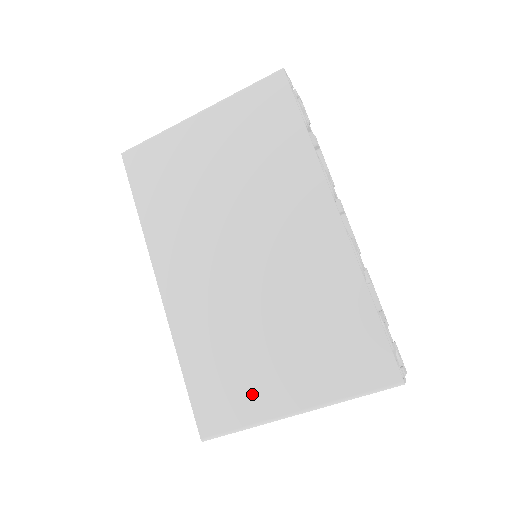
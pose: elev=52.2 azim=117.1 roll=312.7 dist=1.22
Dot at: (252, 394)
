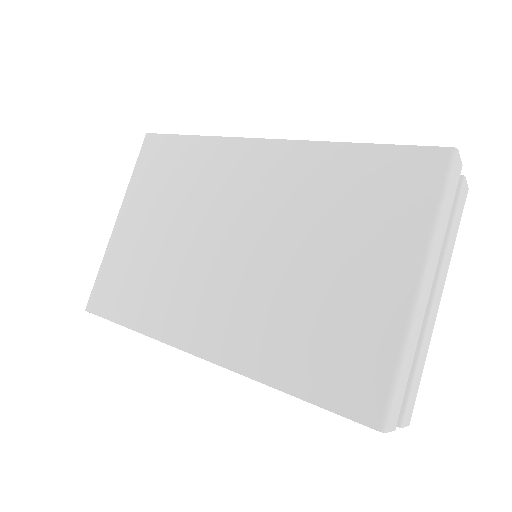
Dot at: (367, 324)
